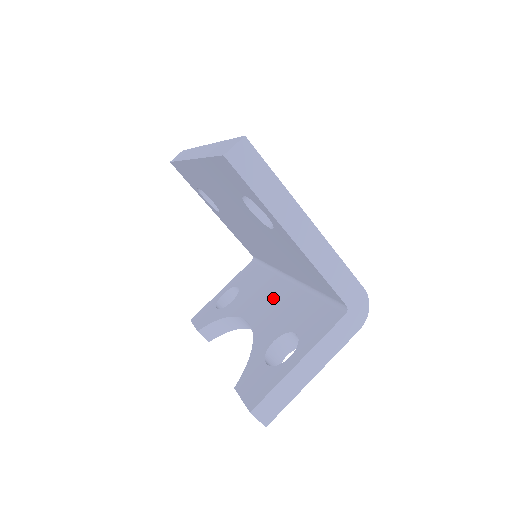
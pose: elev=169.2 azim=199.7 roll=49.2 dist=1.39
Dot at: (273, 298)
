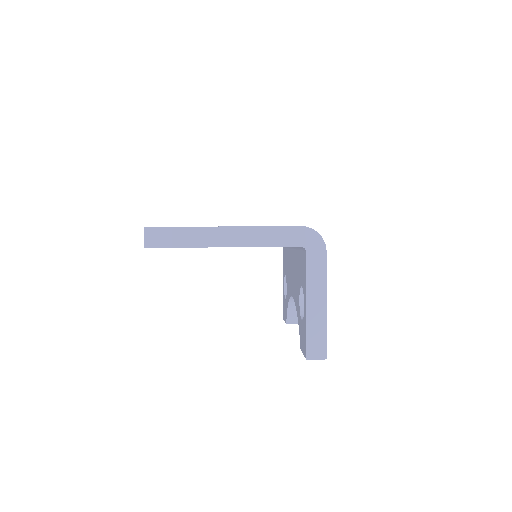
Dot at: (292, 269)
